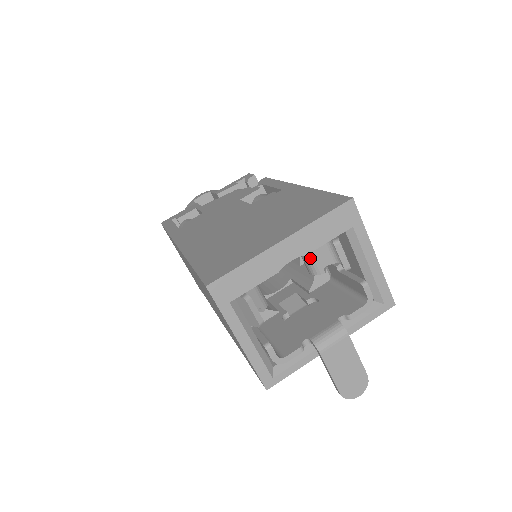
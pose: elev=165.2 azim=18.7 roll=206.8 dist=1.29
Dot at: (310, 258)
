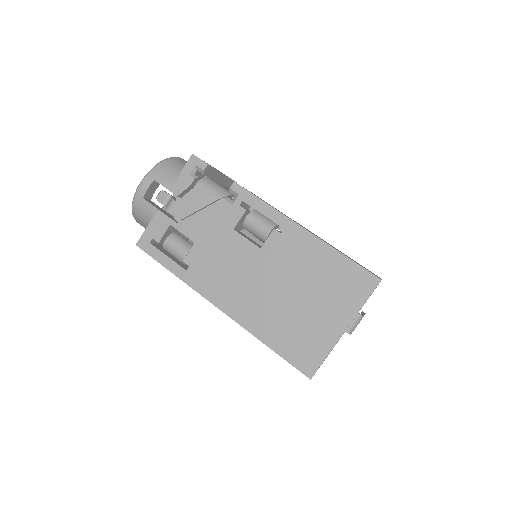
Dot at: occluded
